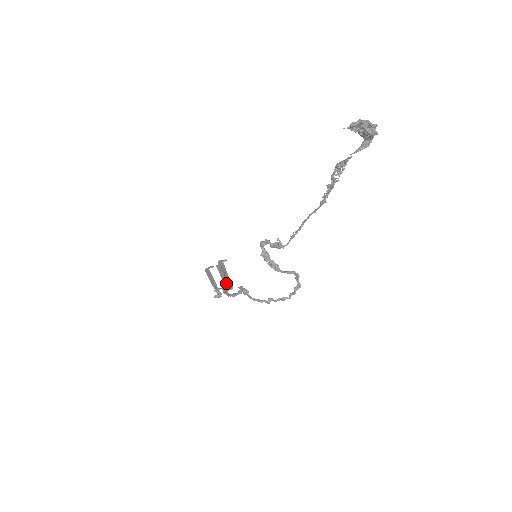
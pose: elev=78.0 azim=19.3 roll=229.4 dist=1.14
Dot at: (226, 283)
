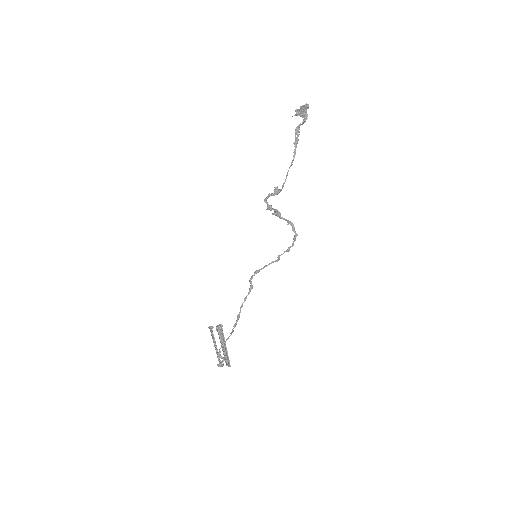
Dot at: (225, 356)
